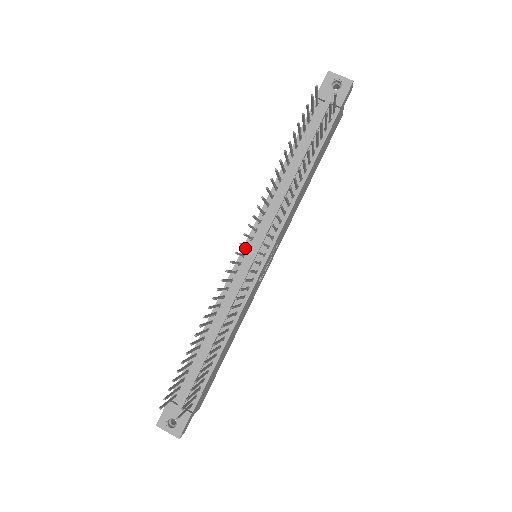
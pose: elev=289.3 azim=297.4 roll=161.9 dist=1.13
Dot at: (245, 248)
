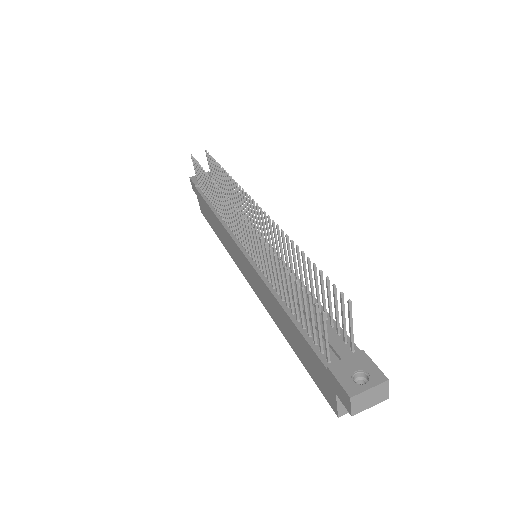
Dot at: (242, 248)
